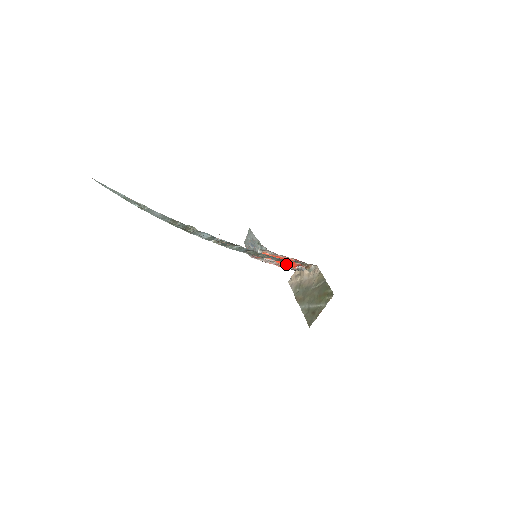
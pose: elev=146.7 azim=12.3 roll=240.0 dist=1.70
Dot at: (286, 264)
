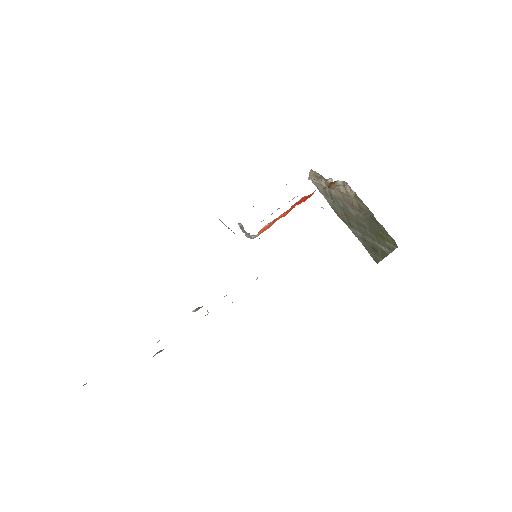
Dot at: (298, 204)
